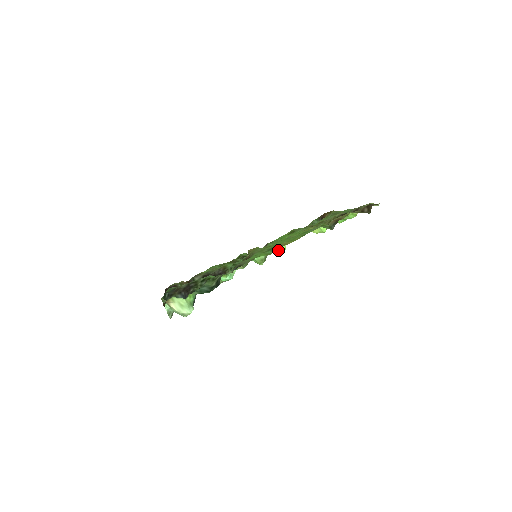
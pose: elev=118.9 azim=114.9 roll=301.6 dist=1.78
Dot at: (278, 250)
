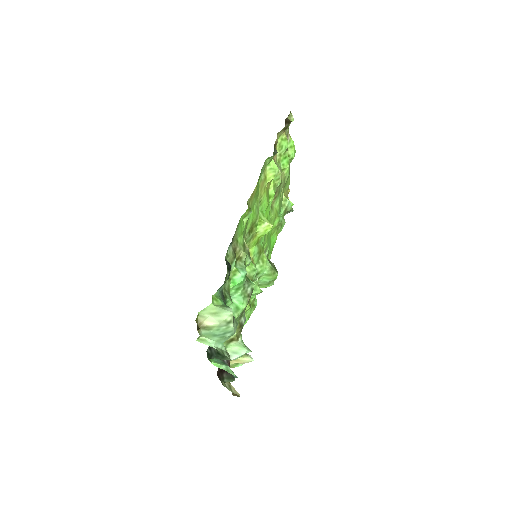
Dot at: (266, 231)
